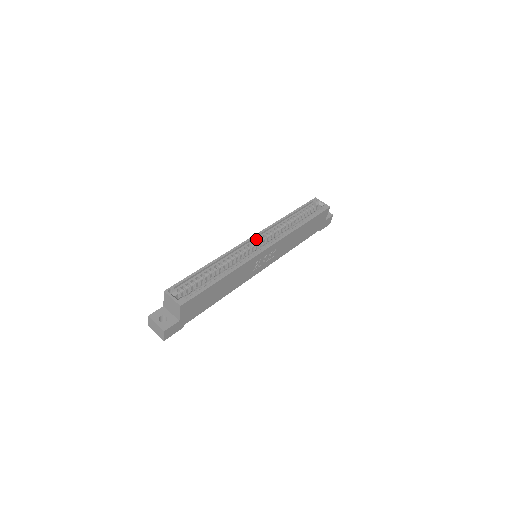
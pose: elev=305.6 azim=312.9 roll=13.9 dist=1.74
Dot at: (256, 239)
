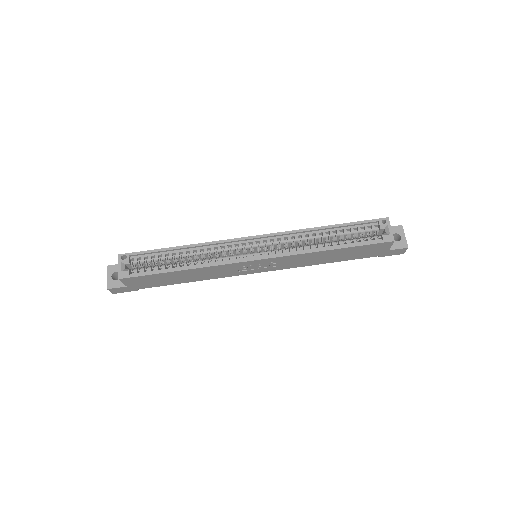
Dot at: (259, 240)
